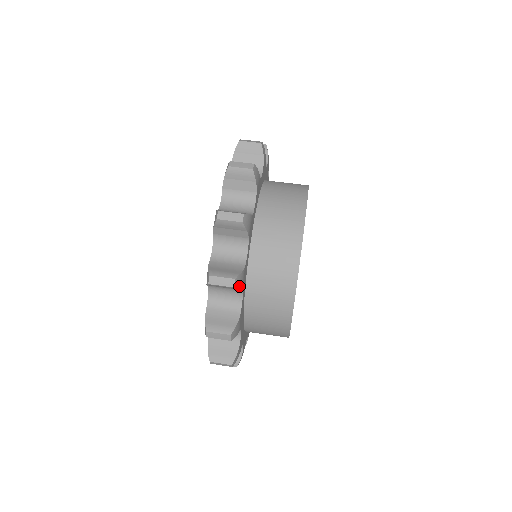
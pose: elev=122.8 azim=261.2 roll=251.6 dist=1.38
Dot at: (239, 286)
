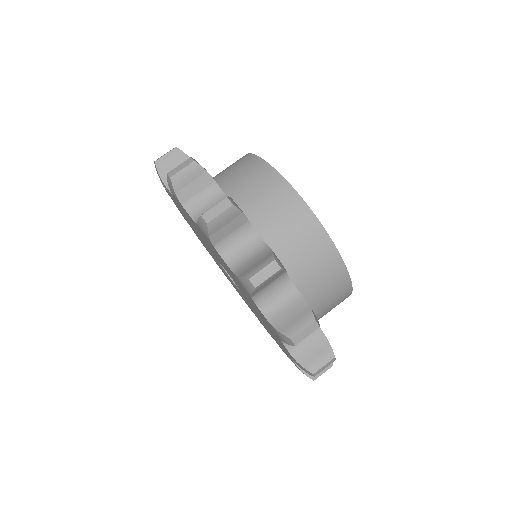
Dot at: (239, 209)
